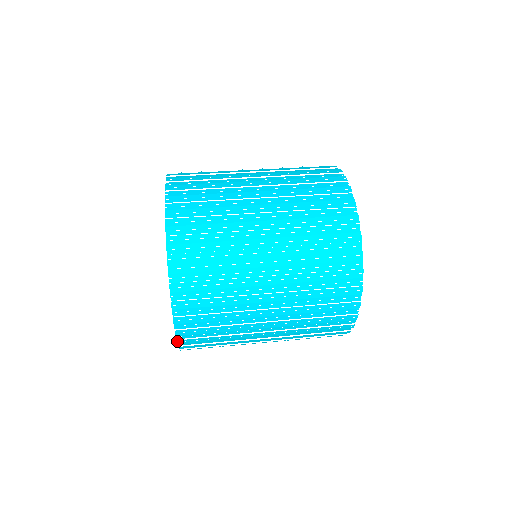
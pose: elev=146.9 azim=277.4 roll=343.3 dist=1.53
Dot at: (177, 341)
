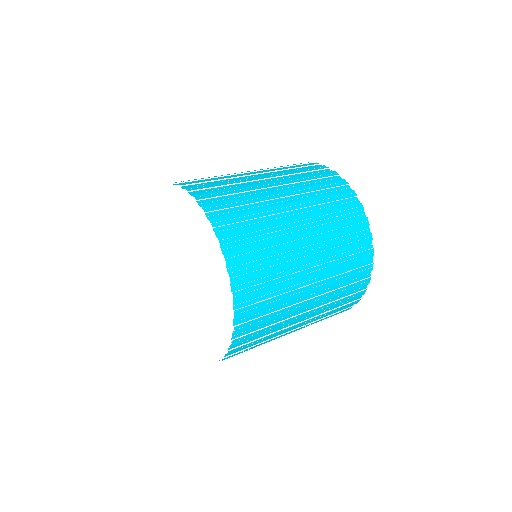
Dot at: (232, 342)
